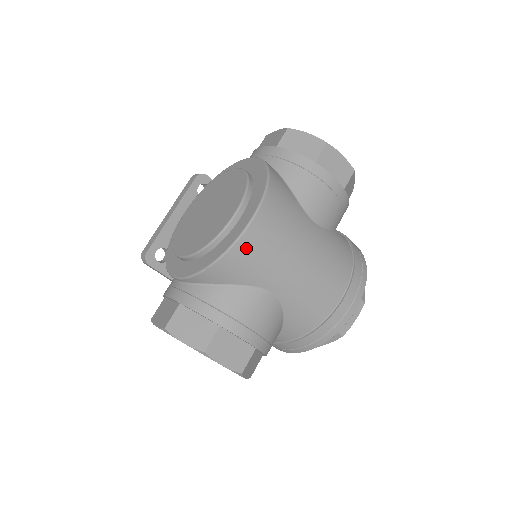
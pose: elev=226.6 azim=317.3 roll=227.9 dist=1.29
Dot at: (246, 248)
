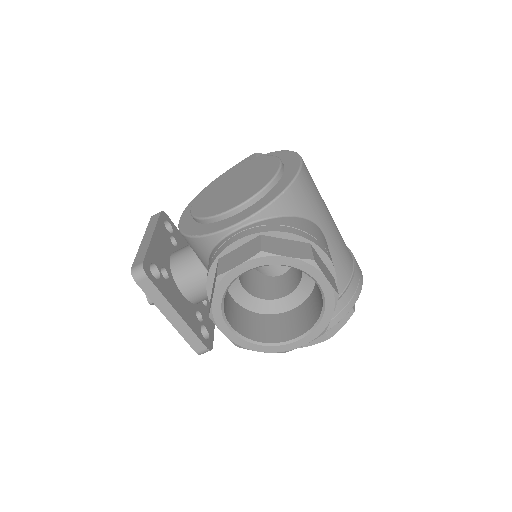
Dot at: (305, 179)
